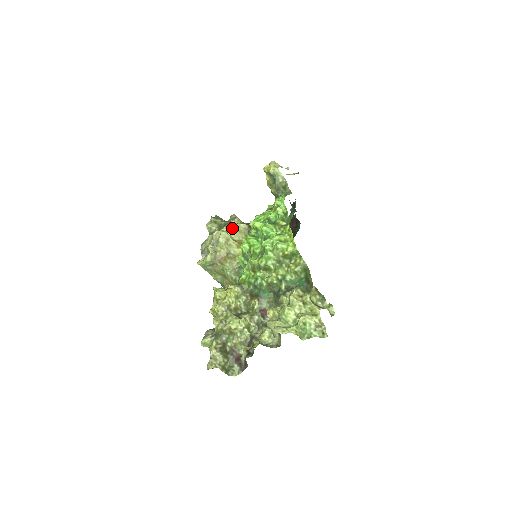
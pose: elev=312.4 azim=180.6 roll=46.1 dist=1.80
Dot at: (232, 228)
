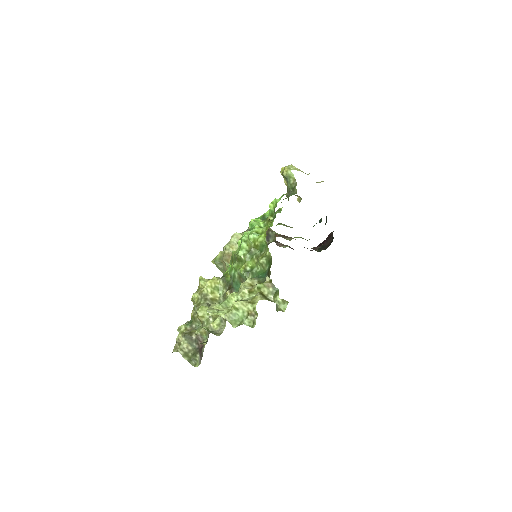
Dot at: occluded
